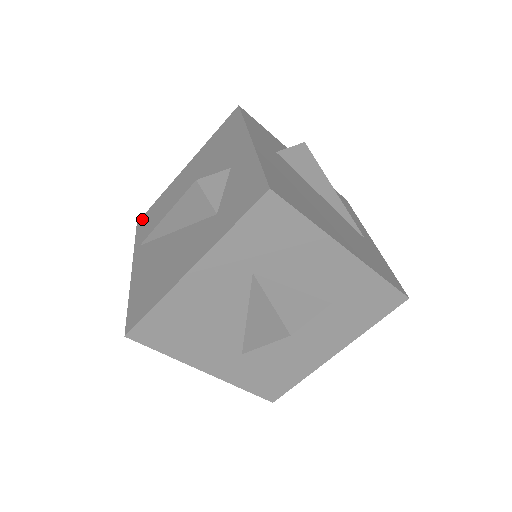
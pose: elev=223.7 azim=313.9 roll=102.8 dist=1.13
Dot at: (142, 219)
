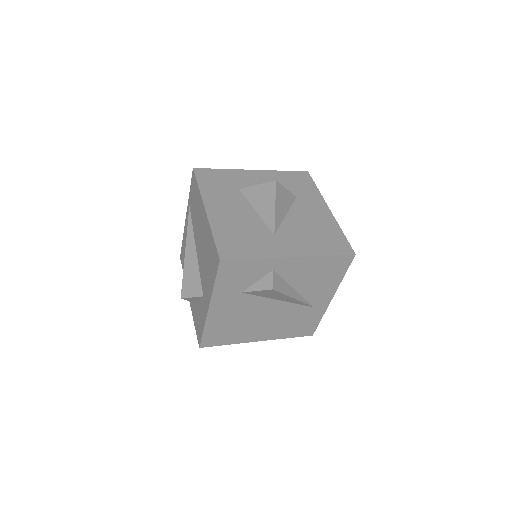
Dot at: (193, 177)
